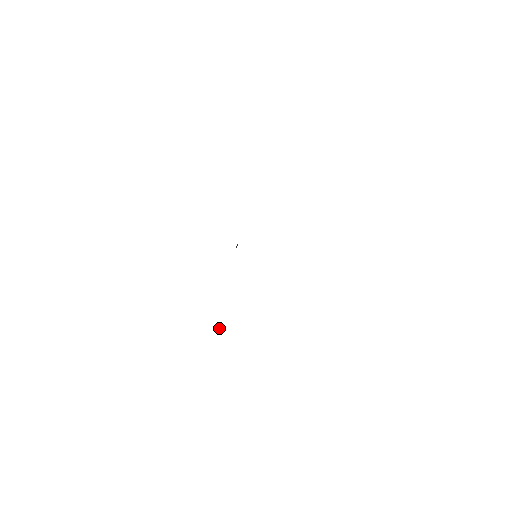
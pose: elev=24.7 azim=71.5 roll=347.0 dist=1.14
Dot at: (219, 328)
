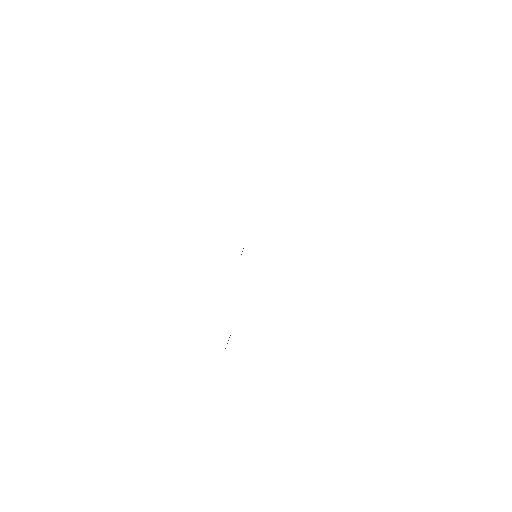
Dot at: occluded
